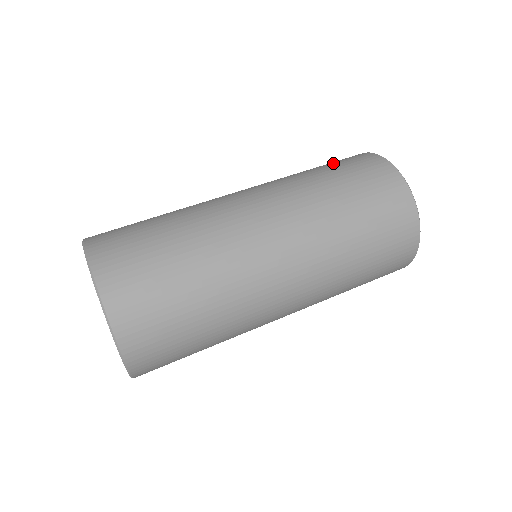
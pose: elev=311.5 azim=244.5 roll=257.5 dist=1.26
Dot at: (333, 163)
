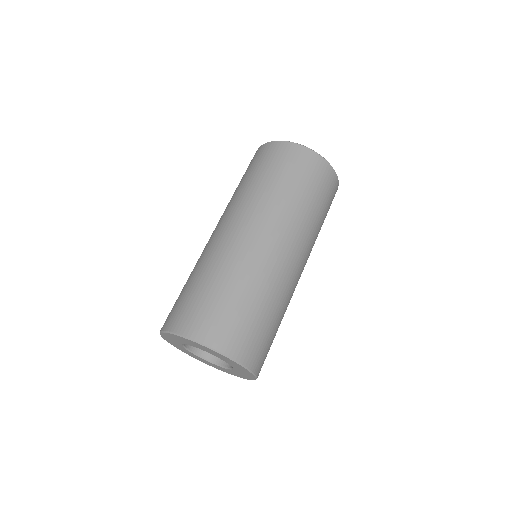
Dot at: (309, 180)
